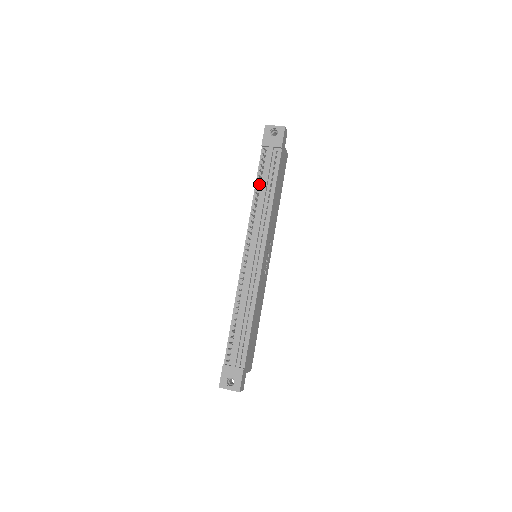
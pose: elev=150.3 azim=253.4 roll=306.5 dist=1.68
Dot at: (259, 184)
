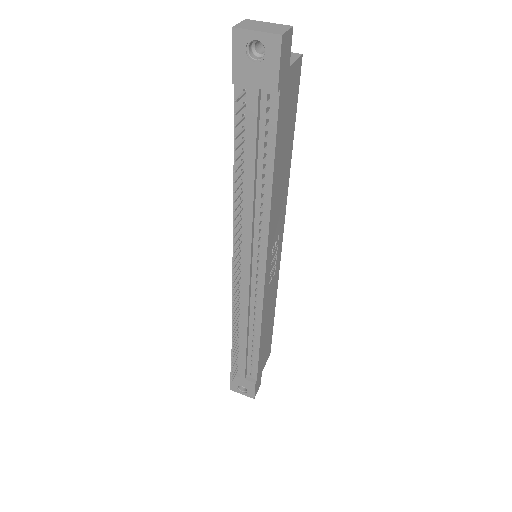
Dot at: (241, 161)
